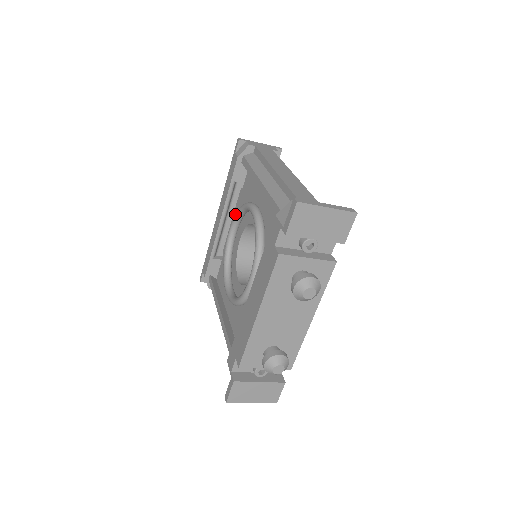
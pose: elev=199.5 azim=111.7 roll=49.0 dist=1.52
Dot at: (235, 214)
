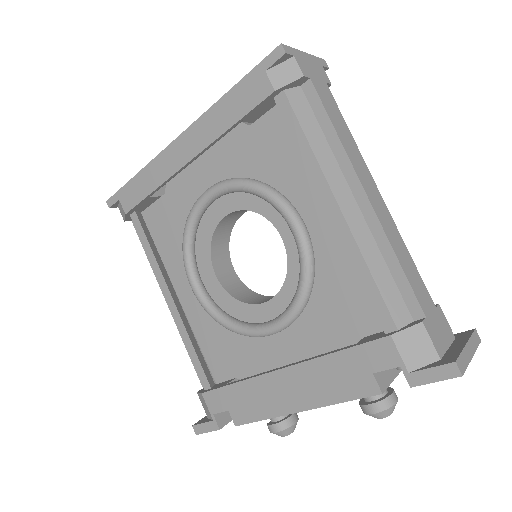
Dot at: (236, 184)
